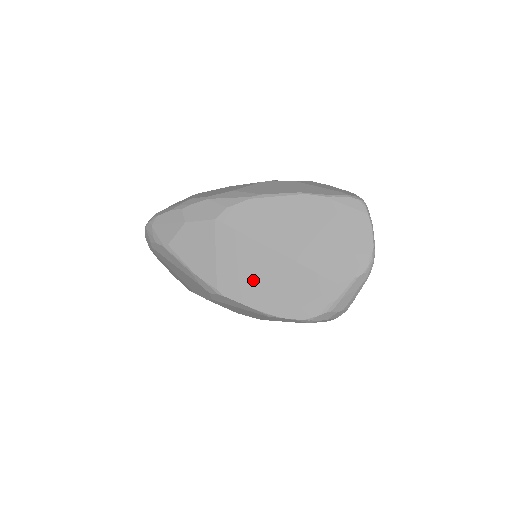
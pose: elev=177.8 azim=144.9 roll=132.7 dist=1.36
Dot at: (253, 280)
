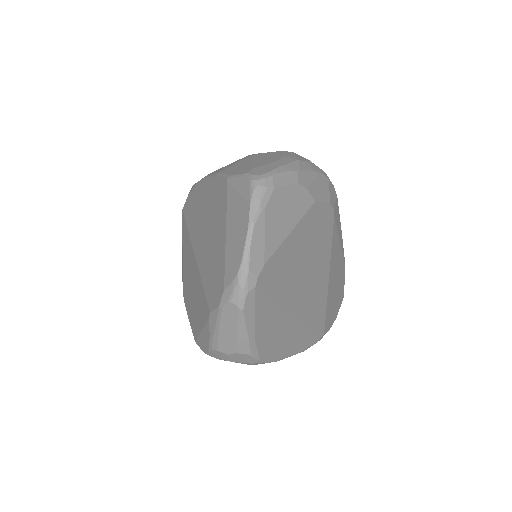
Dot at: (189, 287)
